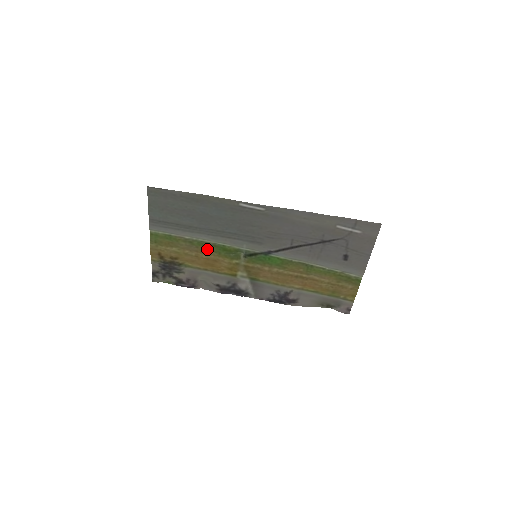
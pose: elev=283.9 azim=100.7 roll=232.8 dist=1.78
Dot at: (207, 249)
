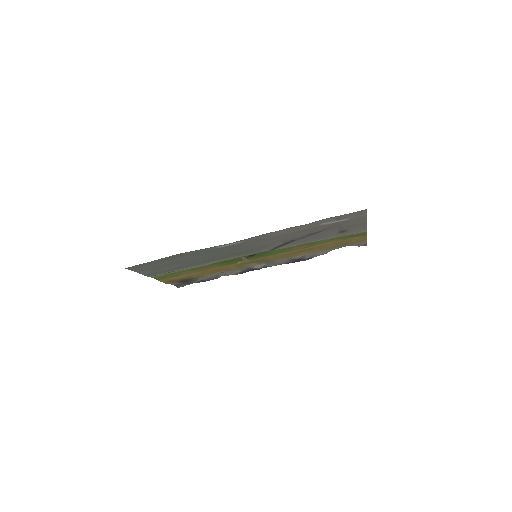
Dot at: (209, 267)
